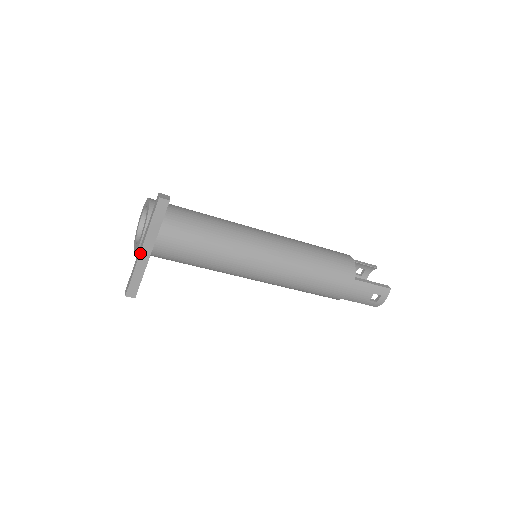
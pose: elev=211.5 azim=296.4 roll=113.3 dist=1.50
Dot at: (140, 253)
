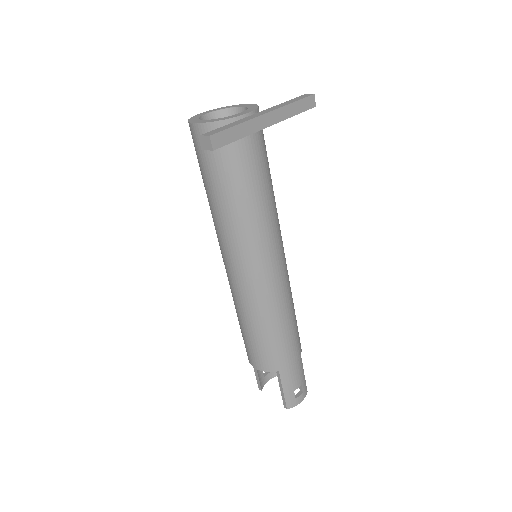
Dot at: (263, 114)
